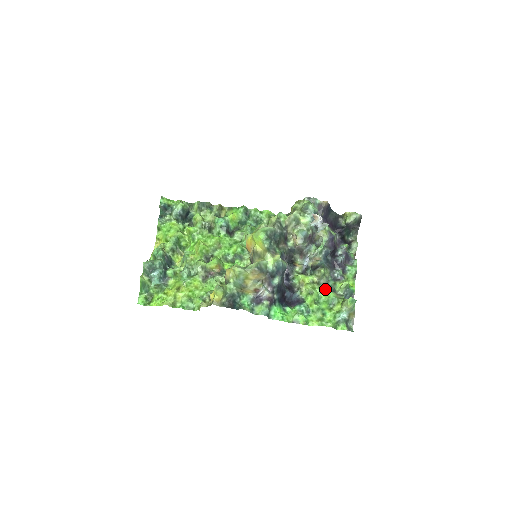
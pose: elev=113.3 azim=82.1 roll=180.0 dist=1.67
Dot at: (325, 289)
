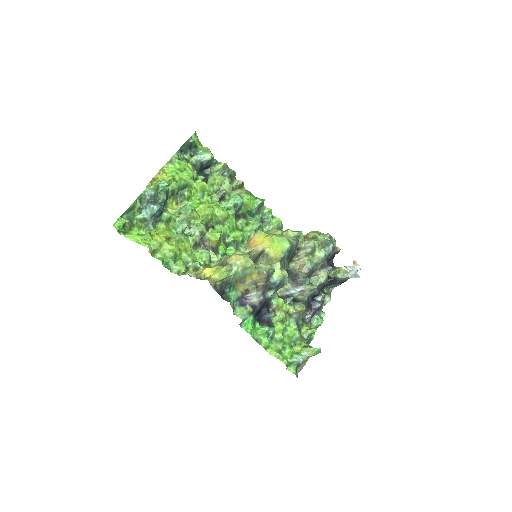
Dot at: (294, 325)
